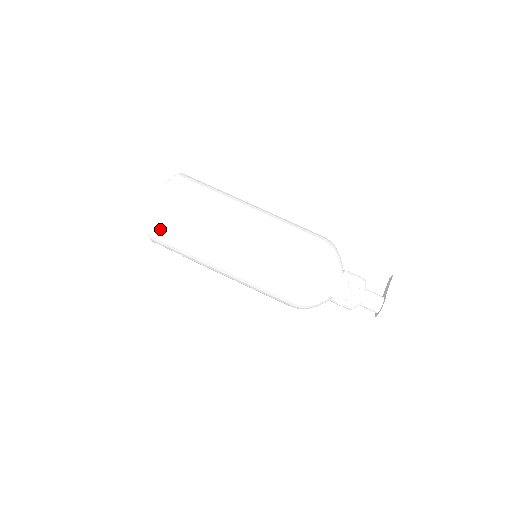
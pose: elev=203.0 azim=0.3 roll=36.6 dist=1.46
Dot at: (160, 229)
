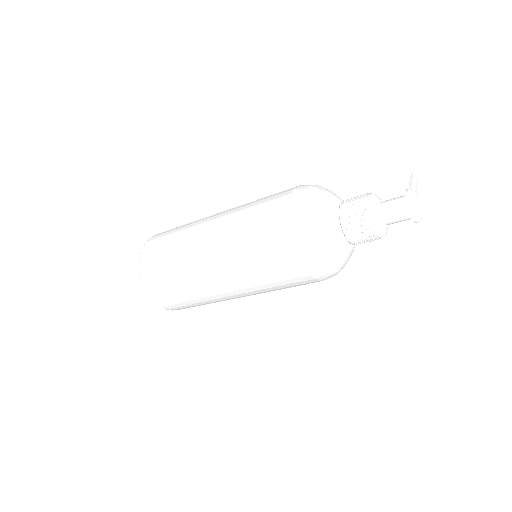
Dot at: (150, 276)
